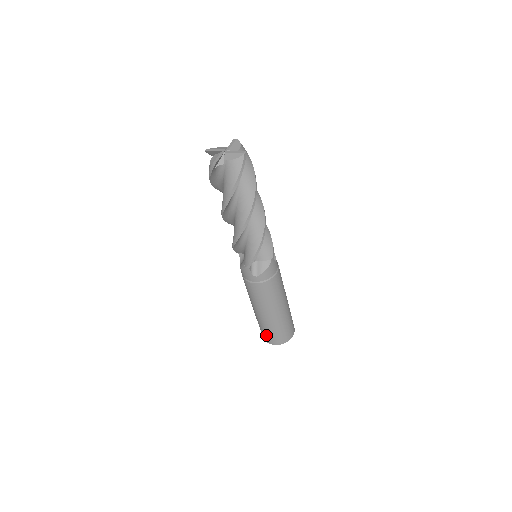
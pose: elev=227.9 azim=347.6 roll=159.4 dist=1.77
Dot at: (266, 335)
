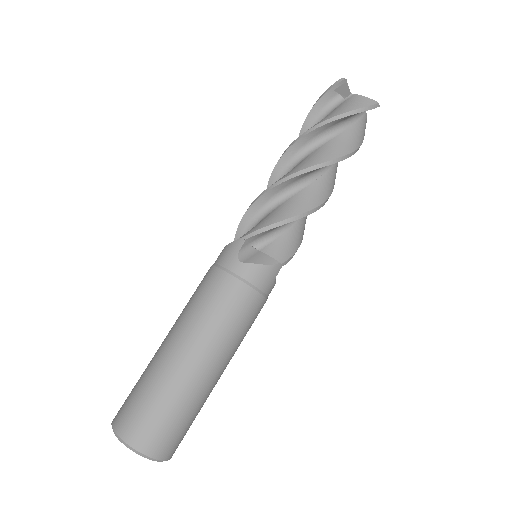
Dot at: (131, 405)
